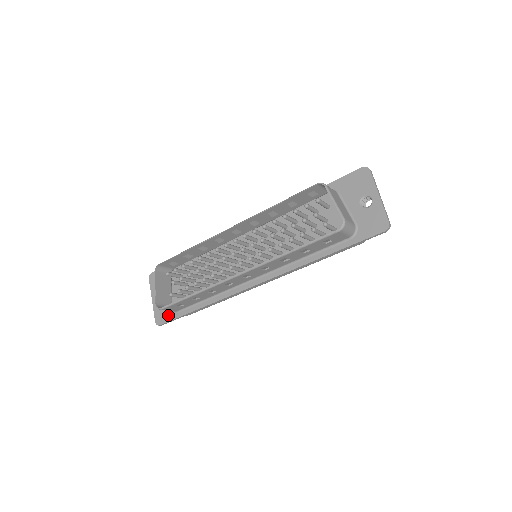
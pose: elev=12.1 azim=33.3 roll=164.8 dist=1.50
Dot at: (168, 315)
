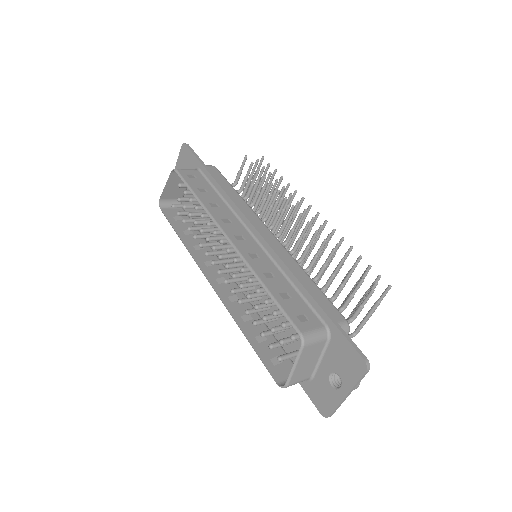
Dot at: occluded
